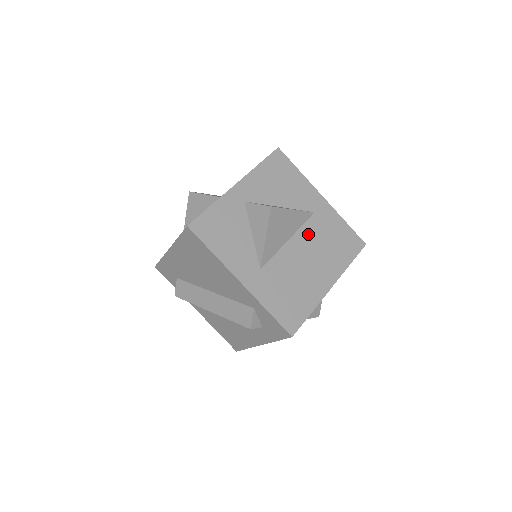
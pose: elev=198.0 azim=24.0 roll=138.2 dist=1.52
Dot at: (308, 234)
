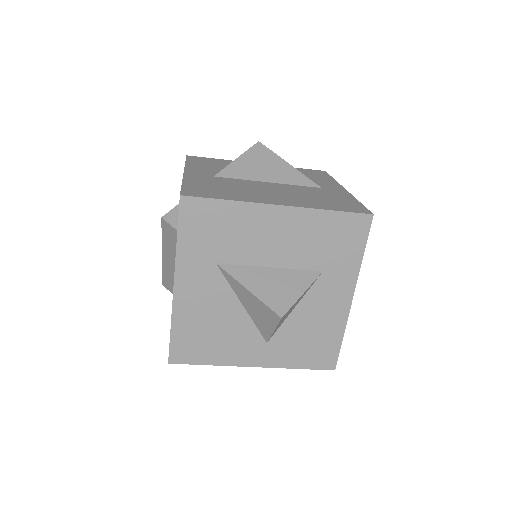
Dot at: (296, 188)
